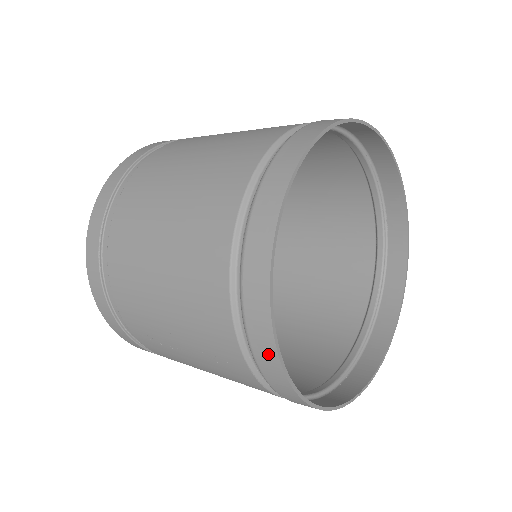
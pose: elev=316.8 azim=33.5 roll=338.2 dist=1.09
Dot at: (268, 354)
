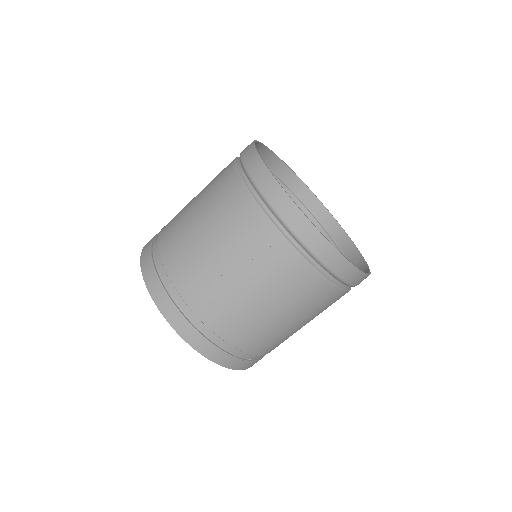
Dot at: (282, 200)
